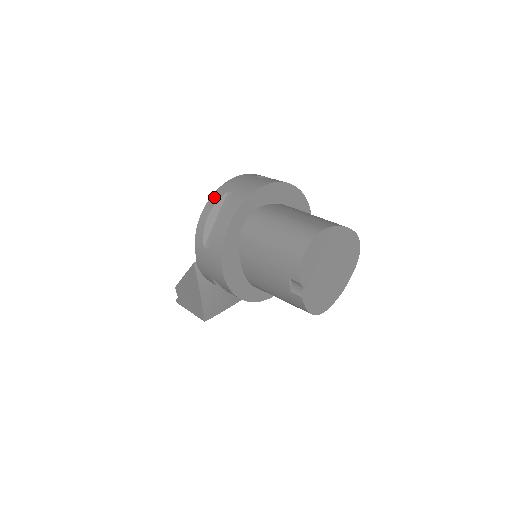
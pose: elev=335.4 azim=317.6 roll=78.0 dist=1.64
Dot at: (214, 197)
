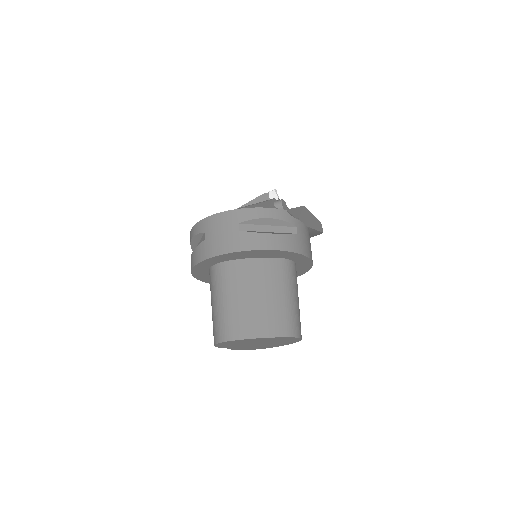
Dot at: (197, 227)
